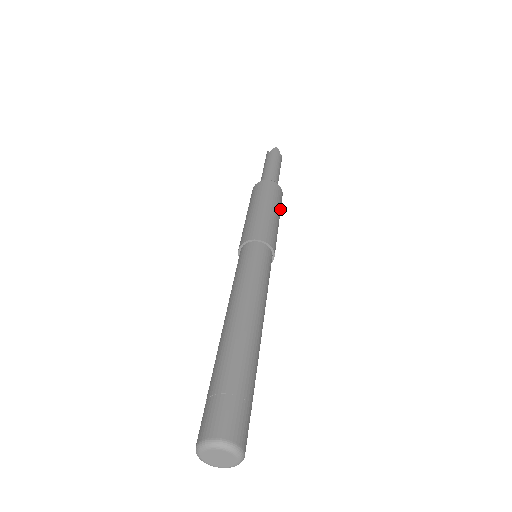
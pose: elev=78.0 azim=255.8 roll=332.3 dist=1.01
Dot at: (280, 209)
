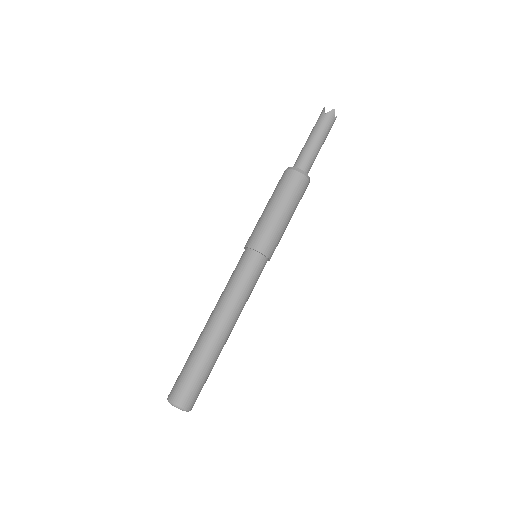
Dot at: occluded
